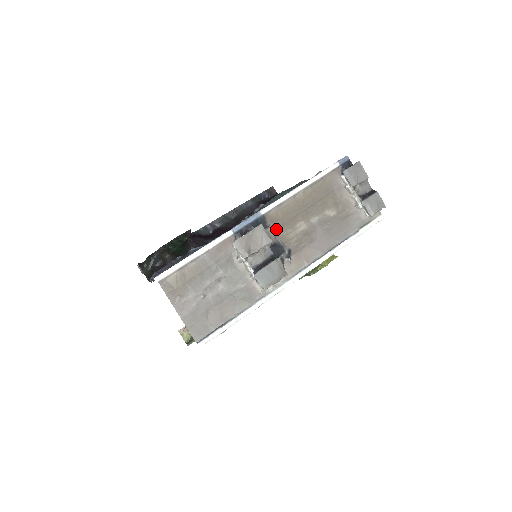
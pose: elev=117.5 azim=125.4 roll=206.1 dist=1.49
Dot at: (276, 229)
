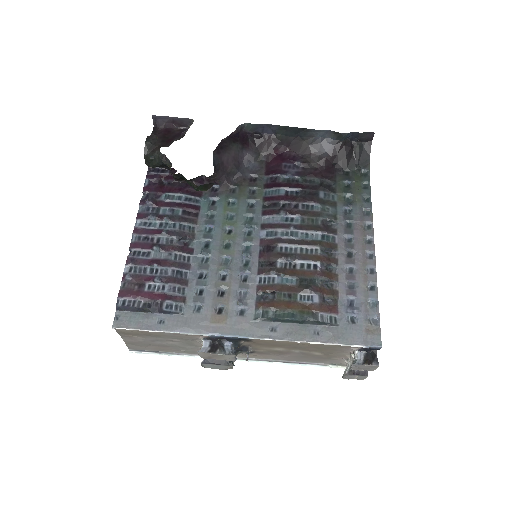
Dot at: (254, 344)
